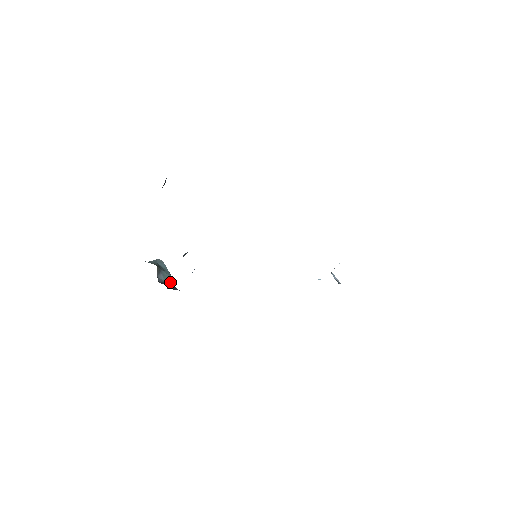
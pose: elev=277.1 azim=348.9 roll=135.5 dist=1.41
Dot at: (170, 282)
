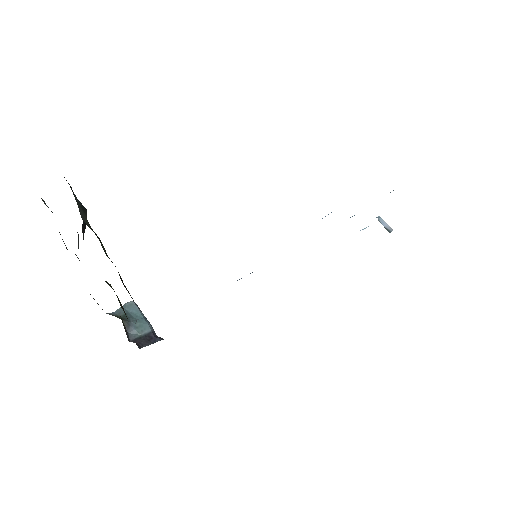
Dot at: (147, 333)
